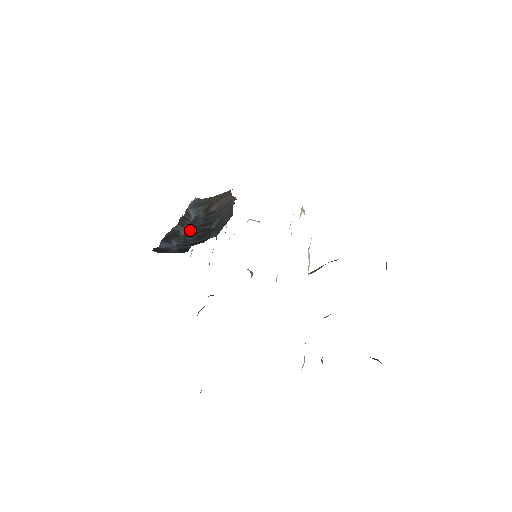
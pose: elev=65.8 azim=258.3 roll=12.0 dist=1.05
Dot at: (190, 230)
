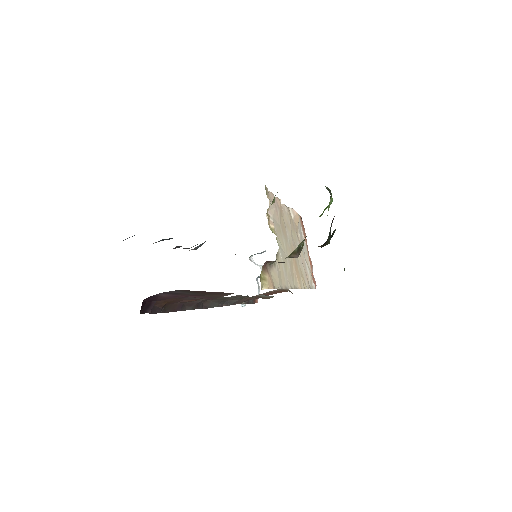
Dot at: occluded
